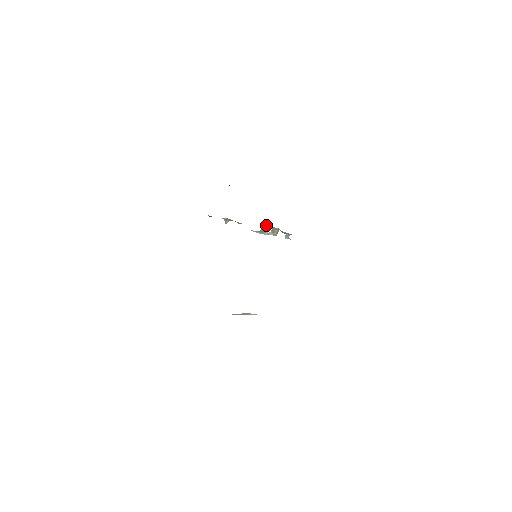
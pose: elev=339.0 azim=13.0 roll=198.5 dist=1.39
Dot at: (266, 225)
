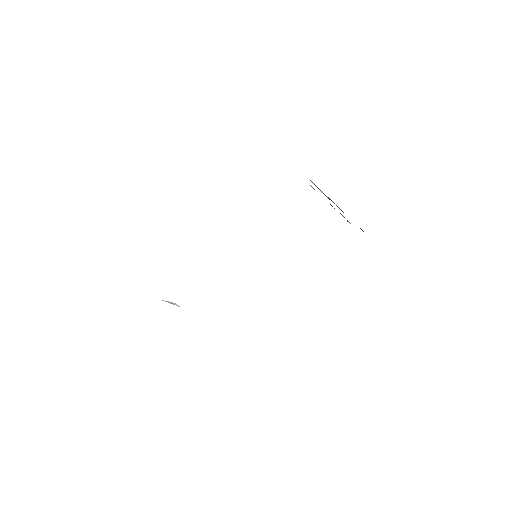
Dot at: occluded
